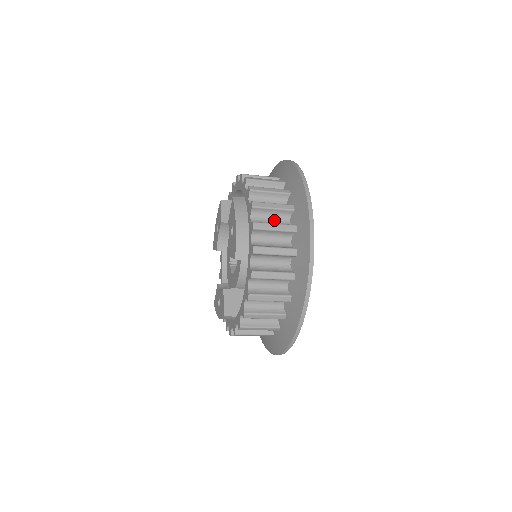
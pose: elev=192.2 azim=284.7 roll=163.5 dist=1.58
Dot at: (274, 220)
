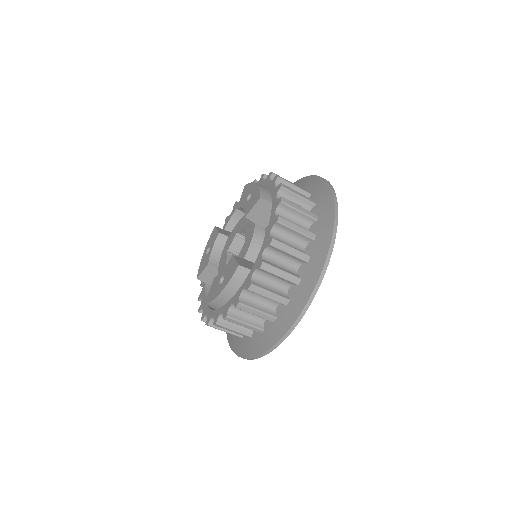
Dot at: occluded
